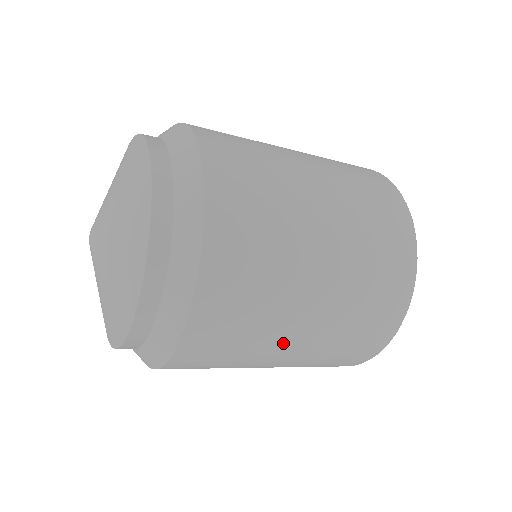
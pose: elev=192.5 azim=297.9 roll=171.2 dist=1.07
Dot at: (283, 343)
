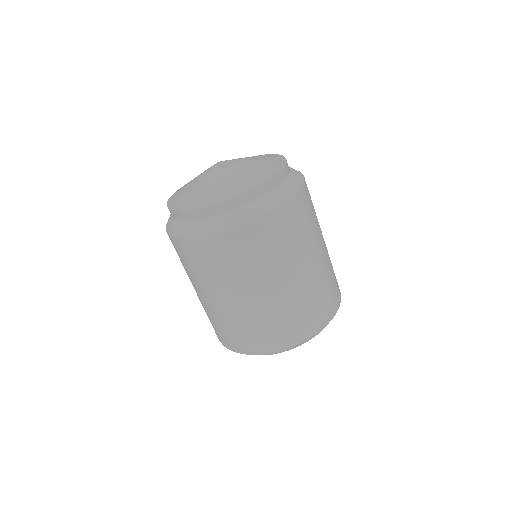
Dot at: (319, 242)
